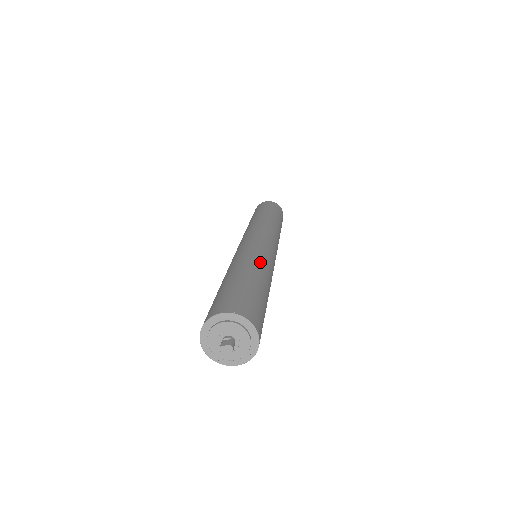
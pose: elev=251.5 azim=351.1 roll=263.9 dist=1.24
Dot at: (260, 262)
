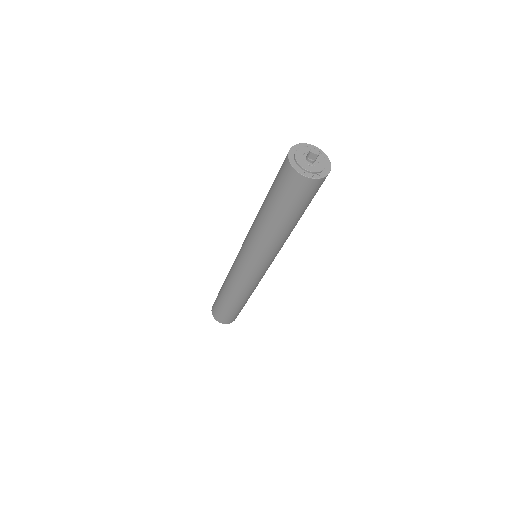
Dot at: occluded
